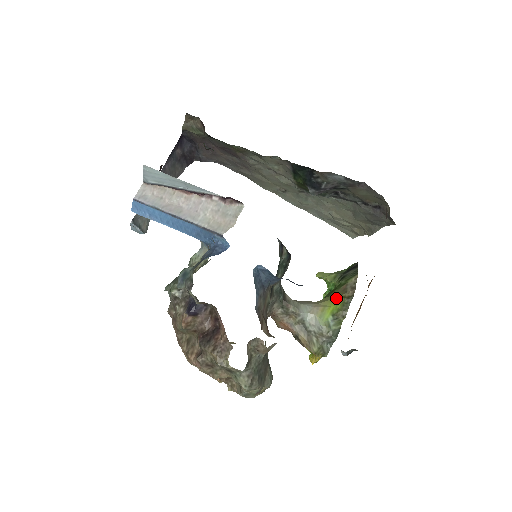
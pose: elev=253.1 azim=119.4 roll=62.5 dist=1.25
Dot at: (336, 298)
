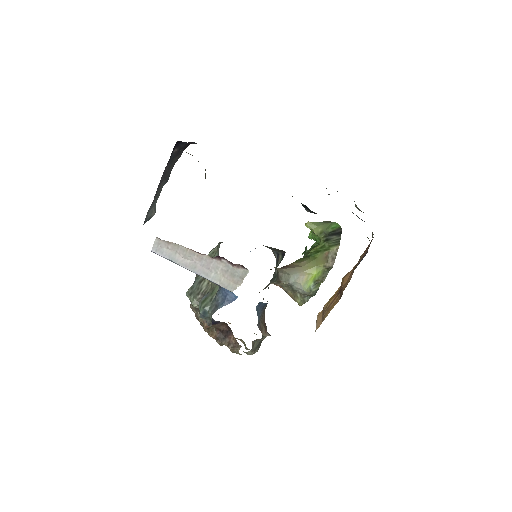
Dot at: (319, 266)
